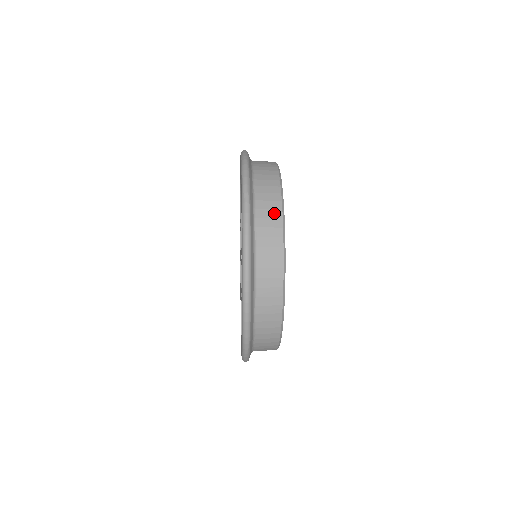
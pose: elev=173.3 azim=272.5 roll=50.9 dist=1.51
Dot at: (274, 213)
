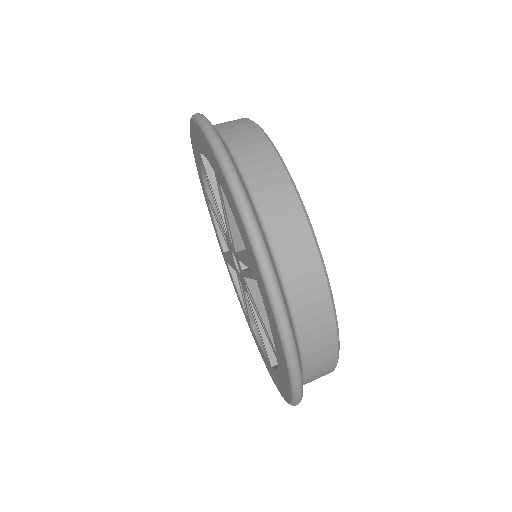
Dot at: (323, 319)
